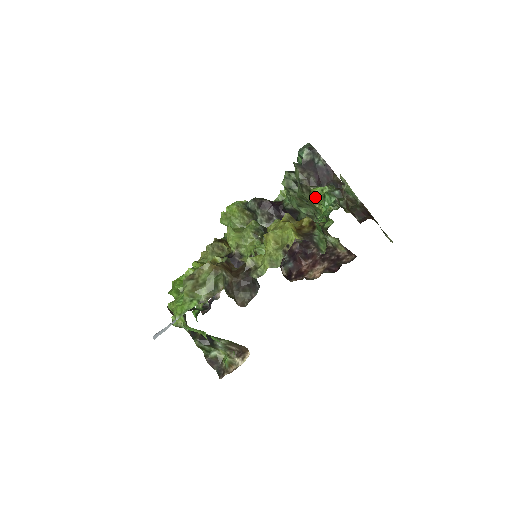
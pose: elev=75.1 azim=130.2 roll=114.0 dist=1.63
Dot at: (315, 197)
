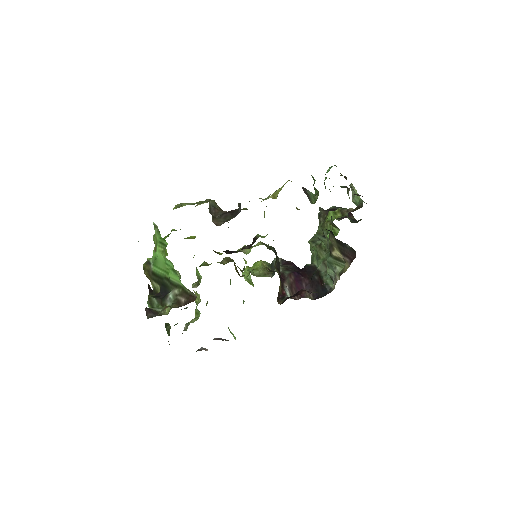
Dot at: (328, 217)
